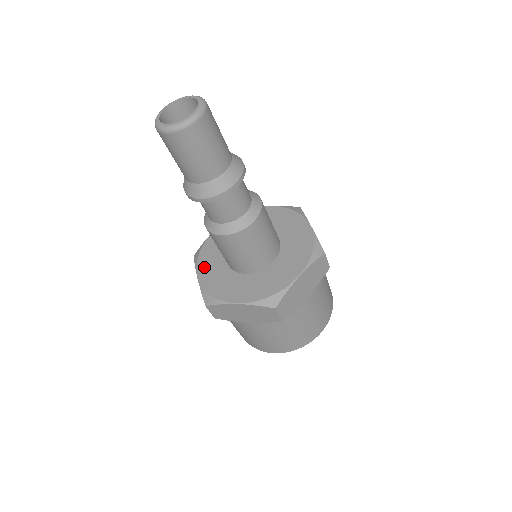
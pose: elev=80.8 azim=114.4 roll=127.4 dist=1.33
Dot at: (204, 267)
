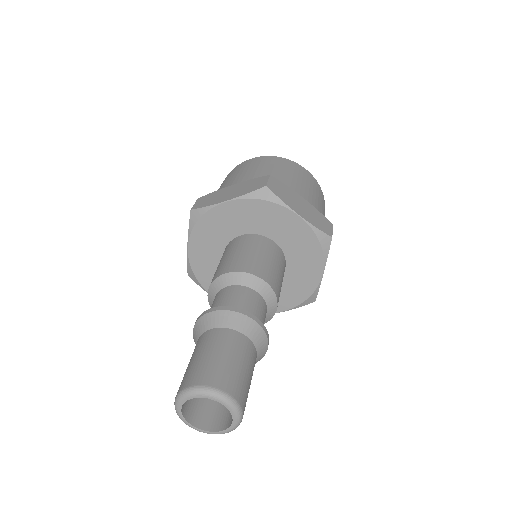
Dot at: occluded
